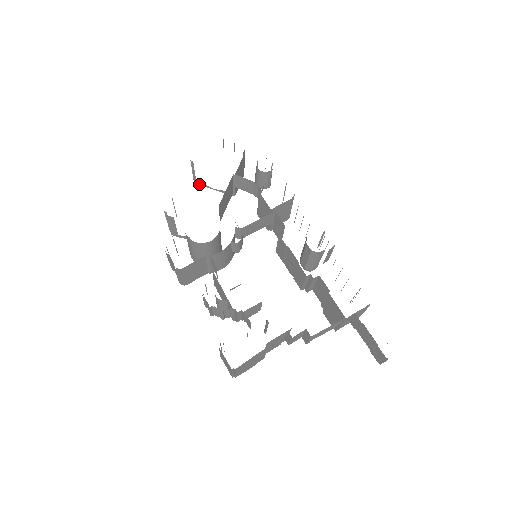
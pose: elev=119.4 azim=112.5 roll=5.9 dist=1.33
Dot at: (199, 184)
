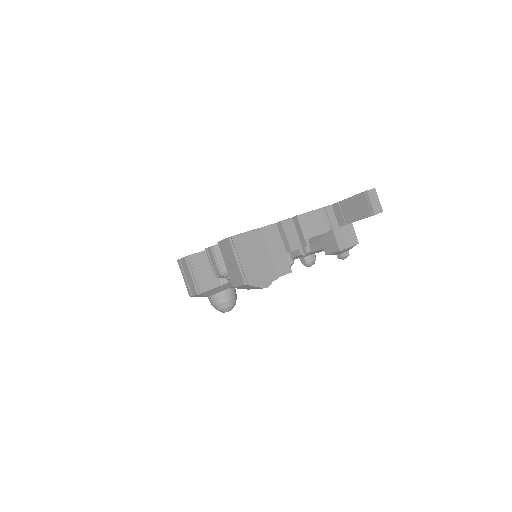
Dot at: occluded
